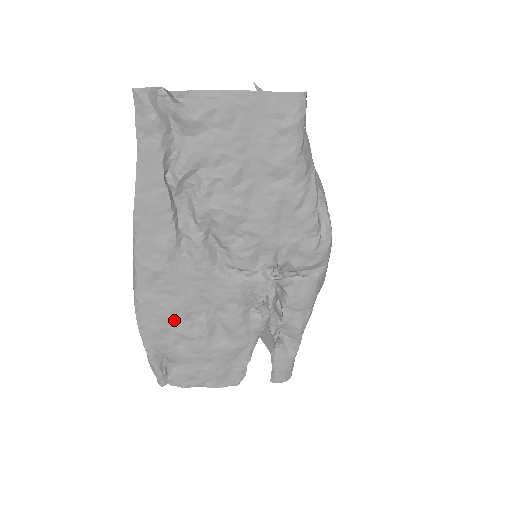
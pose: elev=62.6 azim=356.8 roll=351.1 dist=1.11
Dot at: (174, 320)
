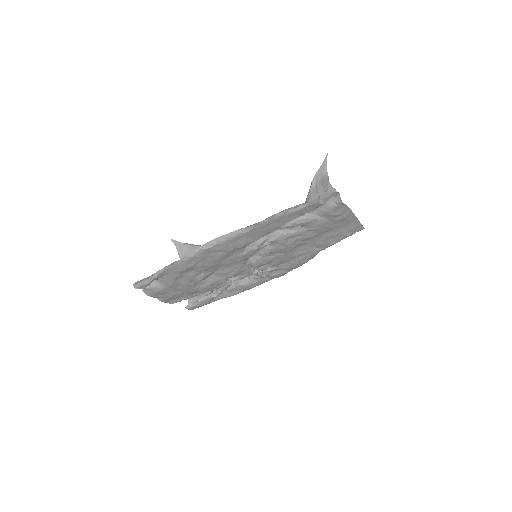
Dot at: (195, 269)
